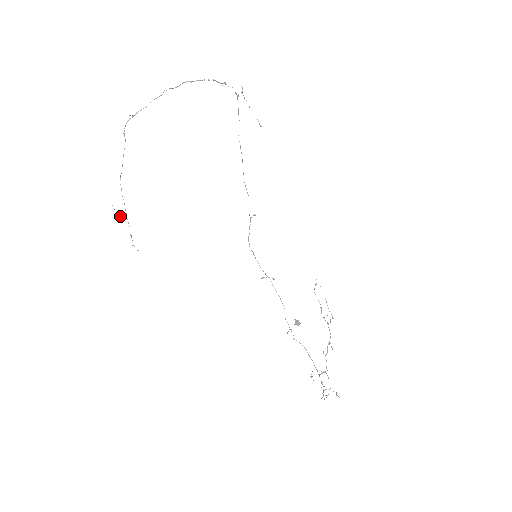
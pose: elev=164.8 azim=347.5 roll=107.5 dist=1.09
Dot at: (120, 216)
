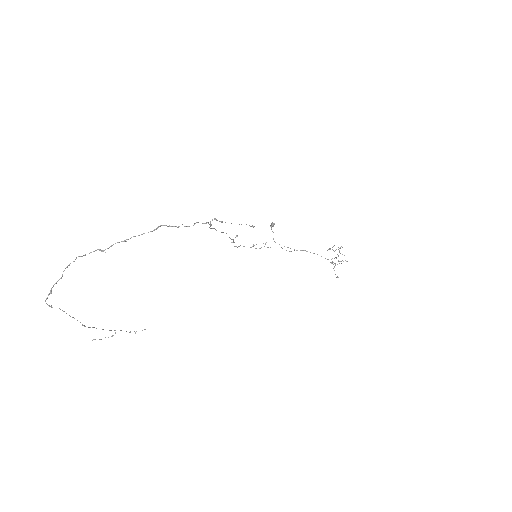
Dot at: occluded
